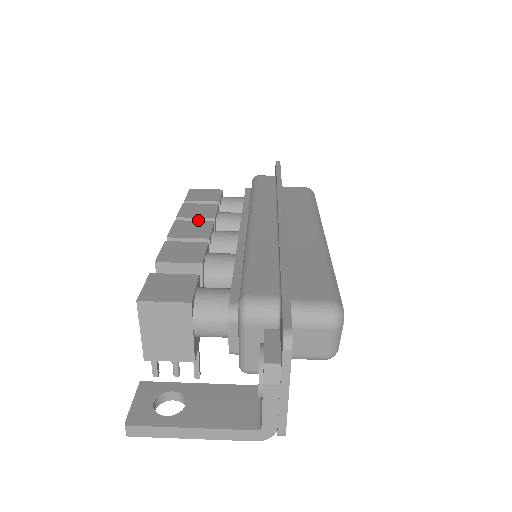
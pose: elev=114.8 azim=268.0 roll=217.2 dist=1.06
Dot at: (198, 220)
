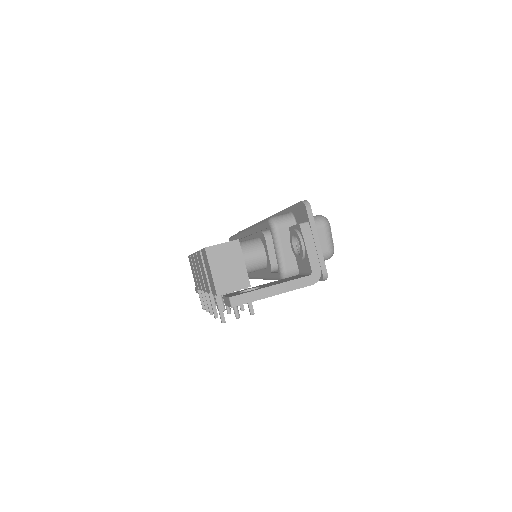
Dot at: occluded
